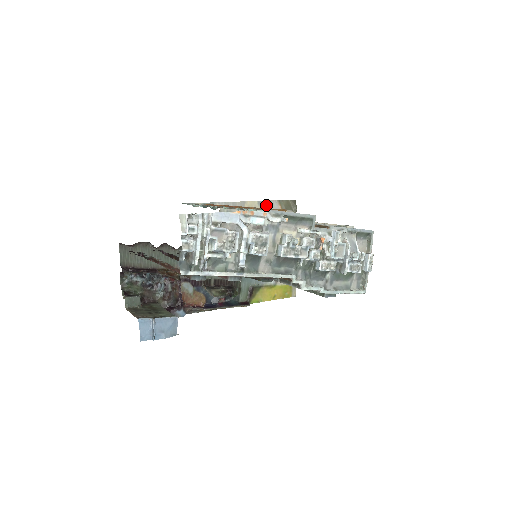
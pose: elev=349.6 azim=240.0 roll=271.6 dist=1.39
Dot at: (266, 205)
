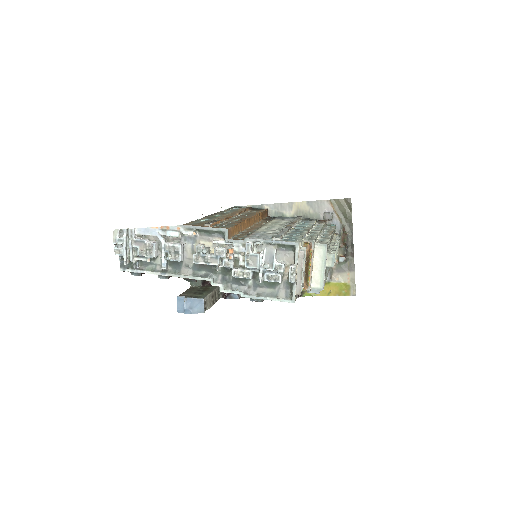
Dot at: (316, 205)
